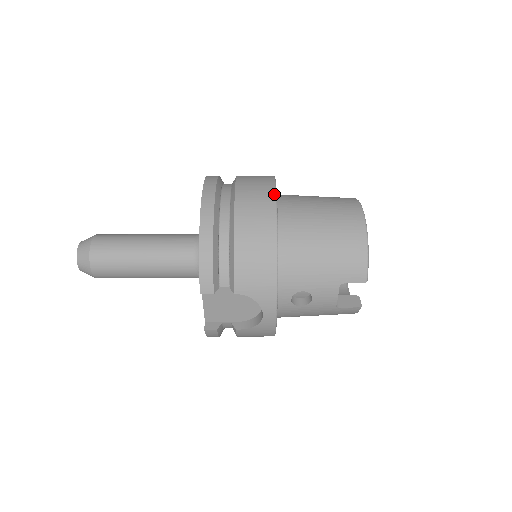
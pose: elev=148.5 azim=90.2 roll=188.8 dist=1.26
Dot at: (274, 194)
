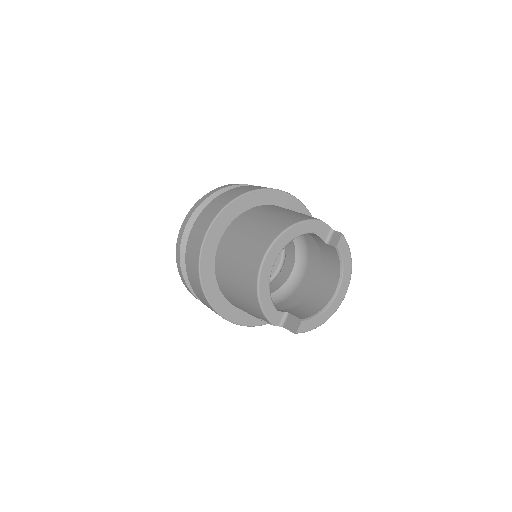
Dot at: (202, 239)
